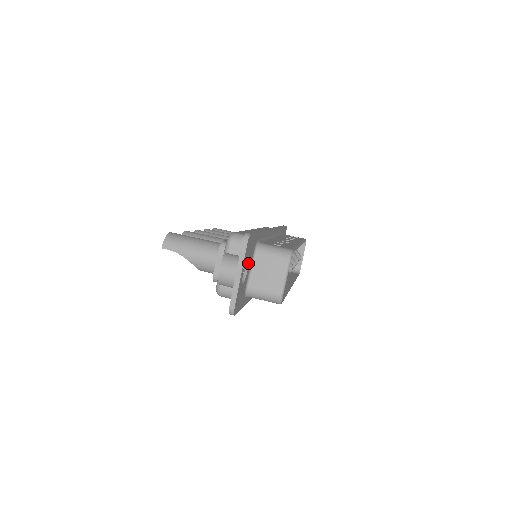
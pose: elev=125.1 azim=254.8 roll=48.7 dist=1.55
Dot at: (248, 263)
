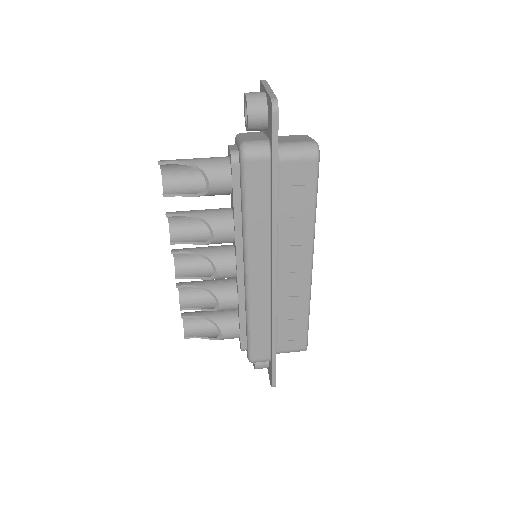
Dot at: occluded
